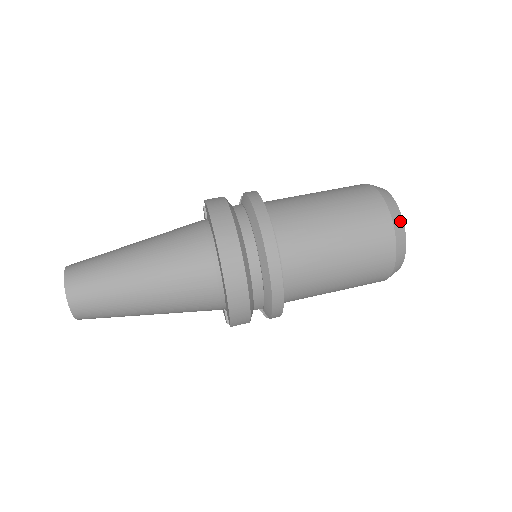
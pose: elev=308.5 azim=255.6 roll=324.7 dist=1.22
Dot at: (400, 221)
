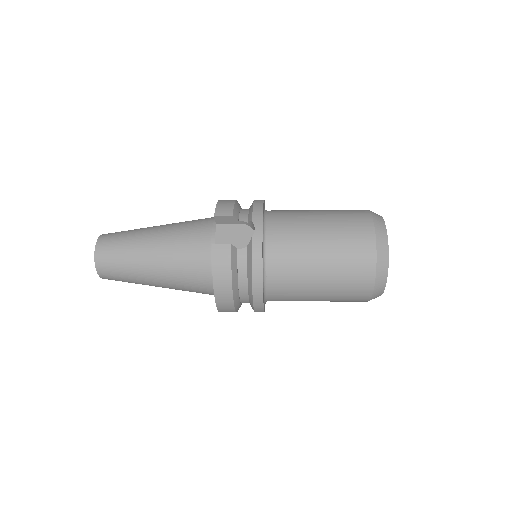
Dot at: occluded
